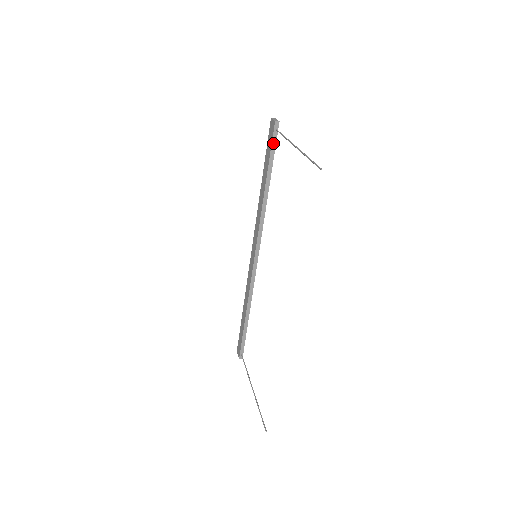
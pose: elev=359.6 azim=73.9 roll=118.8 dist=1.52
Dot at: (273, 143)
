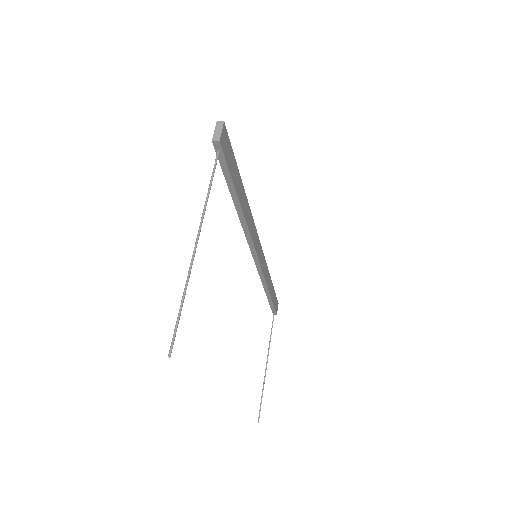
Dot at: (222, 164)
